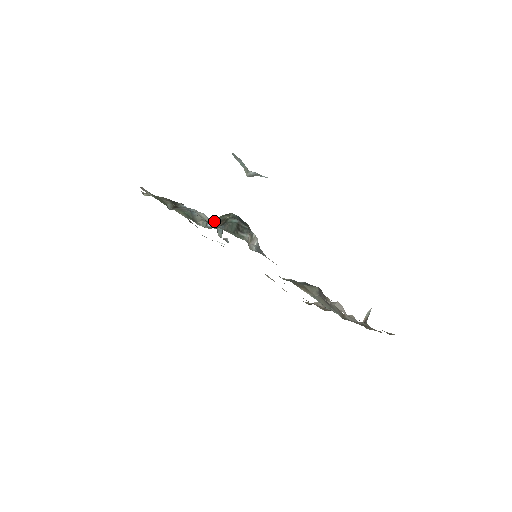
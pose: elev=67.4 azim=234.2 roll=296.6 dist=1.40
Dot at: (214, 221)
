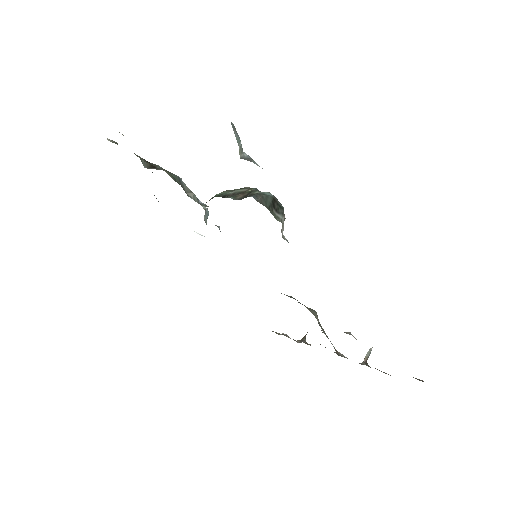
Dot at: (217, 195)
